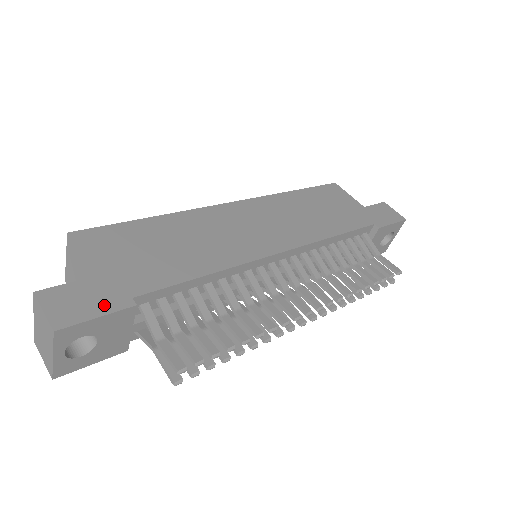
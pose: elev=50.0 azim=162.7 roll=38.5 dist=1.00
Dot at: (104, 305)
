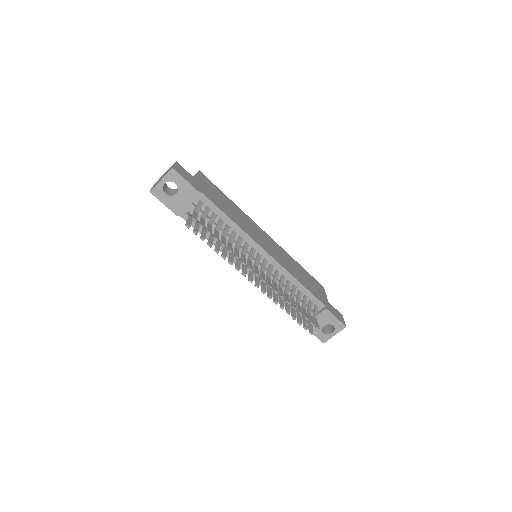
Dot at: (192, 183)
